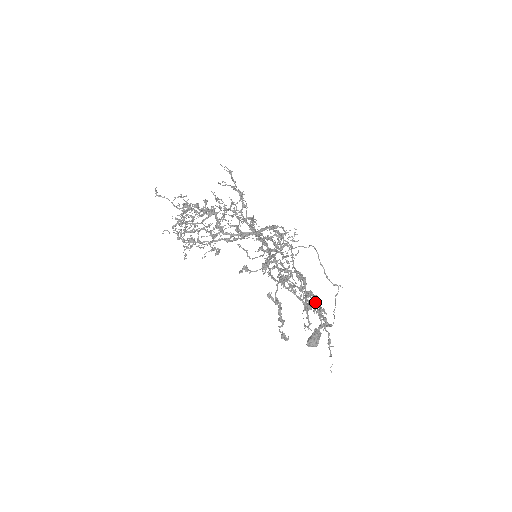
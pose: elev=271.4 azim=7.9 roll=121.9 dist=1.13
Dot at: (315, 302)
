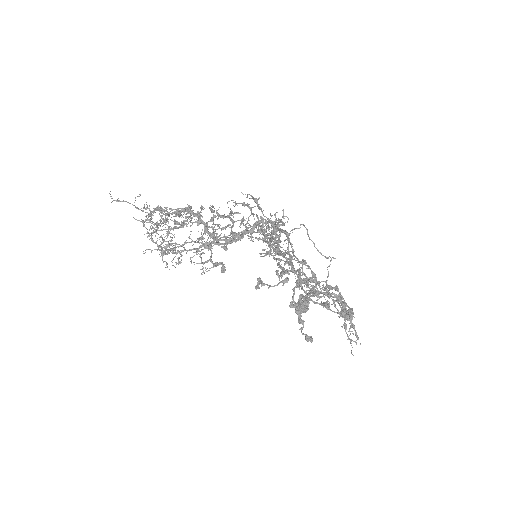
Dot at: (340, 301)
